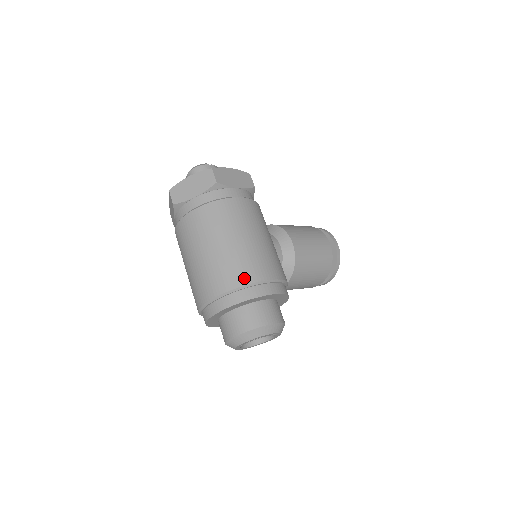
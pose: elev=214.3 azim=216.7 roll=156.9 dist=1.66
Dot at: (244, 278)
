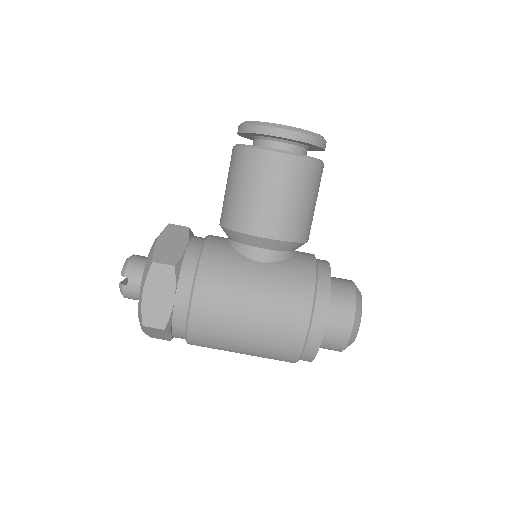
Dot at: (292, 352)
